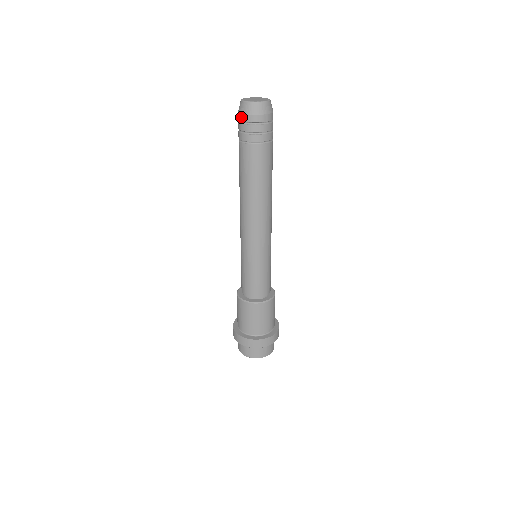
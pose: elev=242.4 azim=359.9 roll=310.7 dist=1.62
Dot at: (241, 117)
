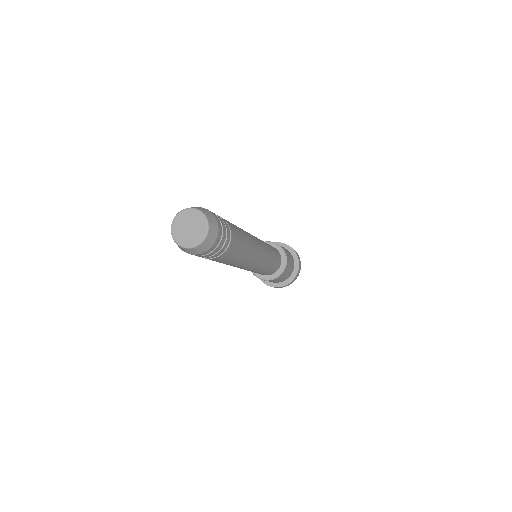
Dot at: occluded
